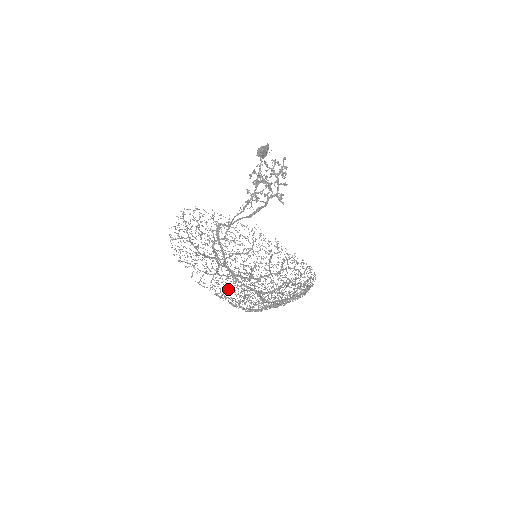
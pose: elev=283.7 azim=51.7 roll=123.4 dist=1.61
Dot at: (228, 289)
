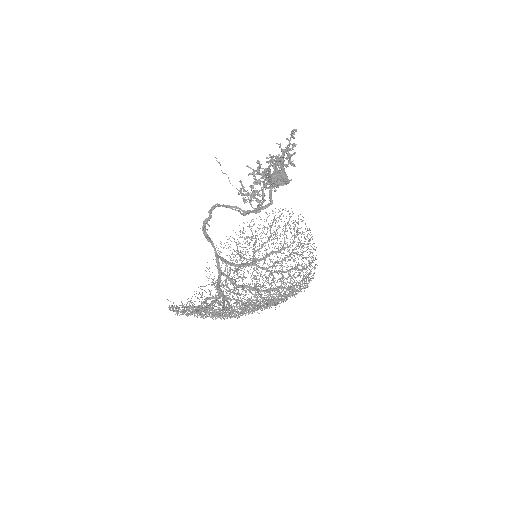
Dot at: occluded
